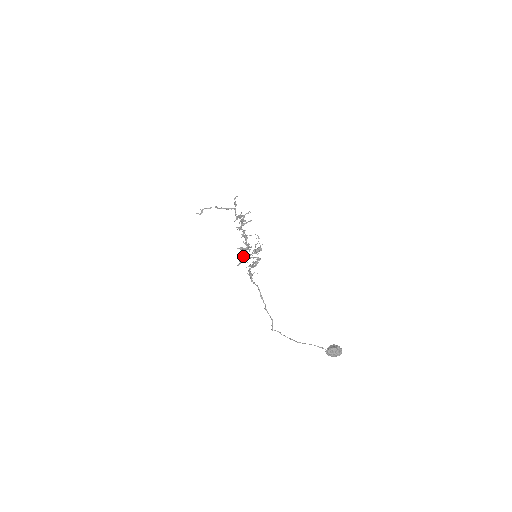
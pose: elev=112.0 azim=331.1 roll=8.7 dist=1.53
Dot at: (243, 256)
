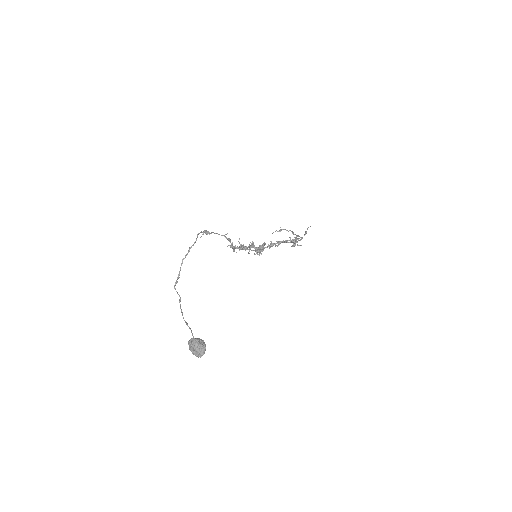
Dot at: occluded
